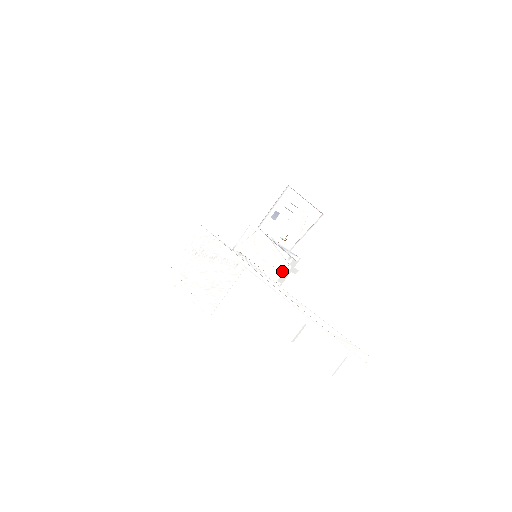
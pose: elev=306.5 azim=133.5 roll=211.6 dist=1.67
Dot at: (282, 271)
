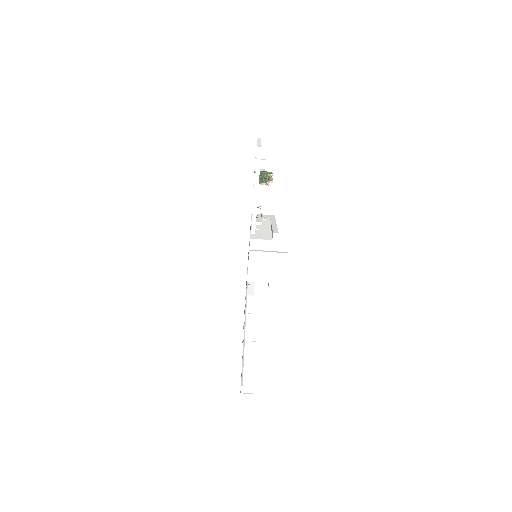
Dot at: (248, 264)
